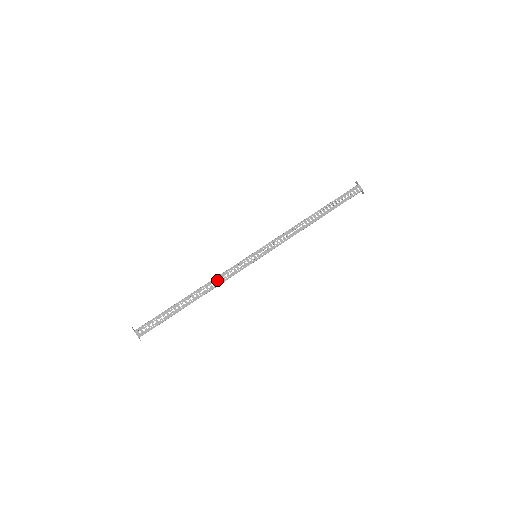
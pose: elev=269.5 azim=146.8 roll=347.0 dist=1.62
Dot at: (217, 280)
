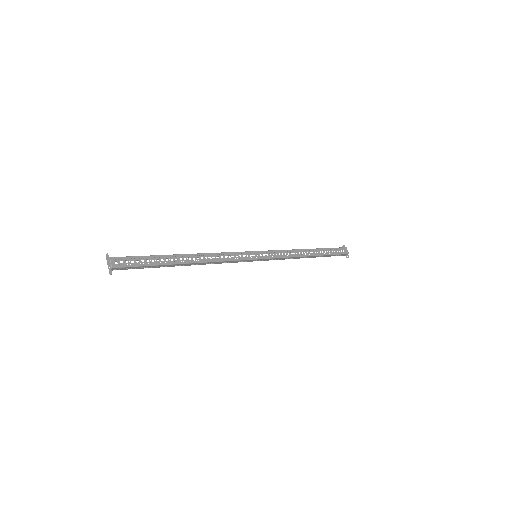
Dot at: (216, 256)
